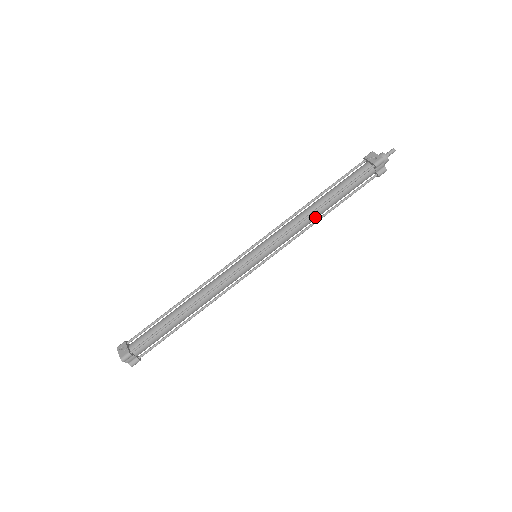
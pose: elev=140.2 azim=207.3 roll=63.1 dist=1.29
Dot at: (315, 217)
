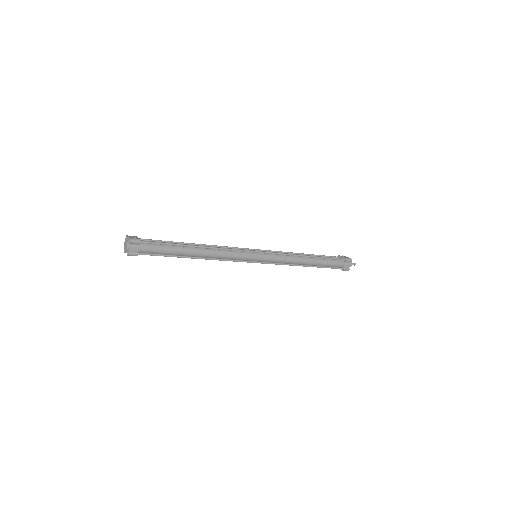
Dot at: (302, 261)
